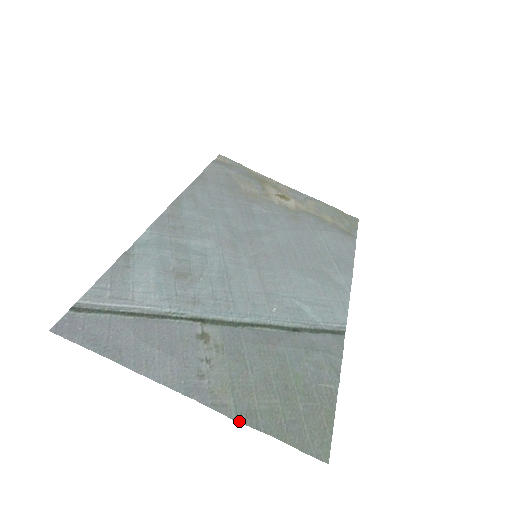
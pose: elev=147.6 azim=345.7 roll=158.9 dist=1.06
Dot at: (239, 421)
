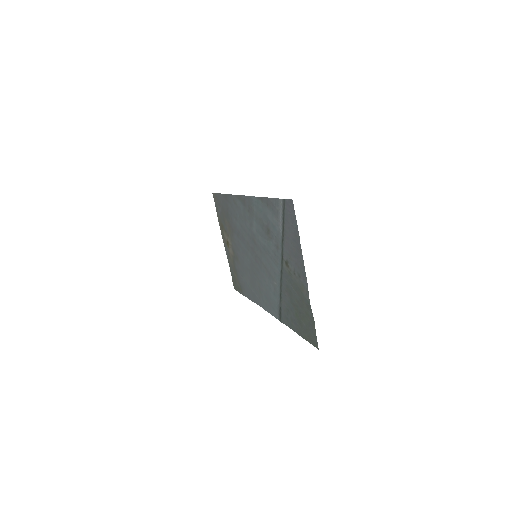
Dot at: occluded
